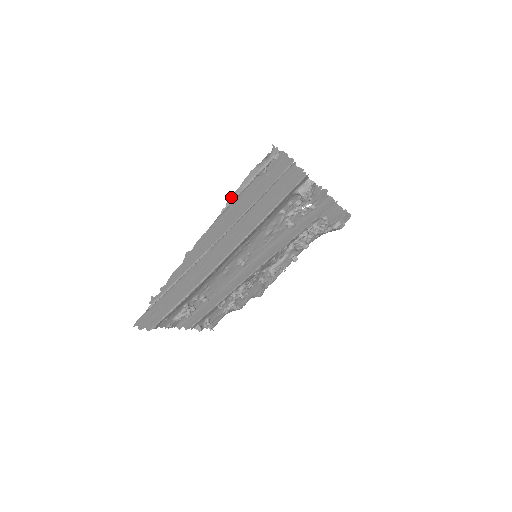
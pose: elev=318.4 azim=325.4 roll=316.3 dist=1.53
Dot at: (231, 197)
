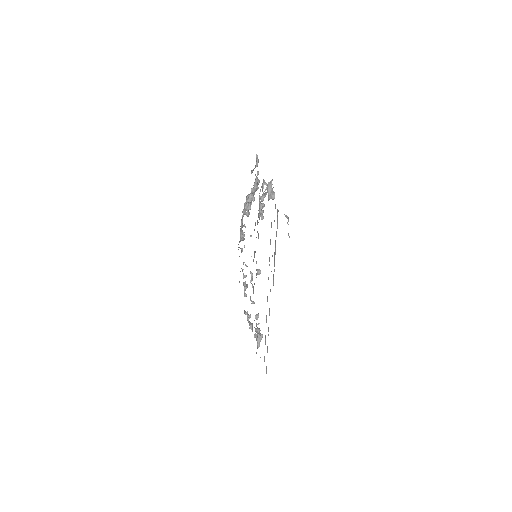
Dot at: occluded
